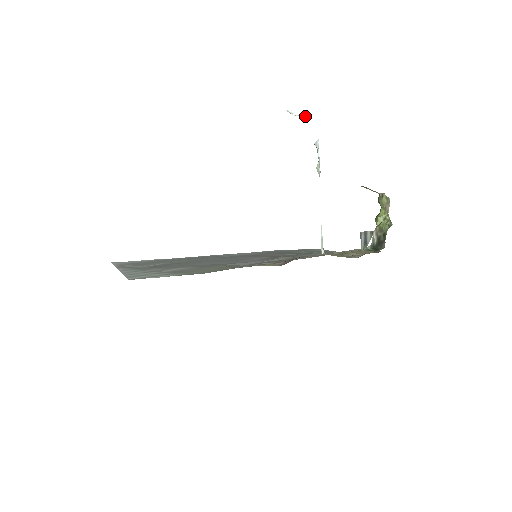
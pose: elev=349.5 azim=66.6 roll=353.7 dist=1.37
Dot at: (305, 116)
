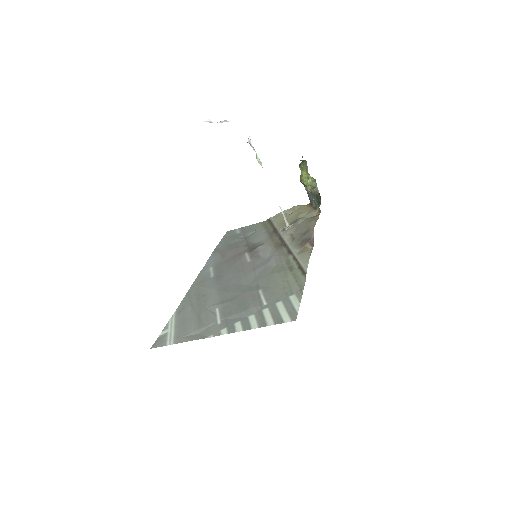
Dot at: (227, 121)
